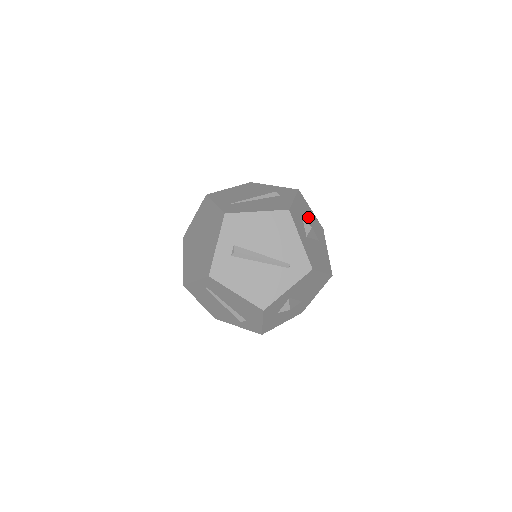
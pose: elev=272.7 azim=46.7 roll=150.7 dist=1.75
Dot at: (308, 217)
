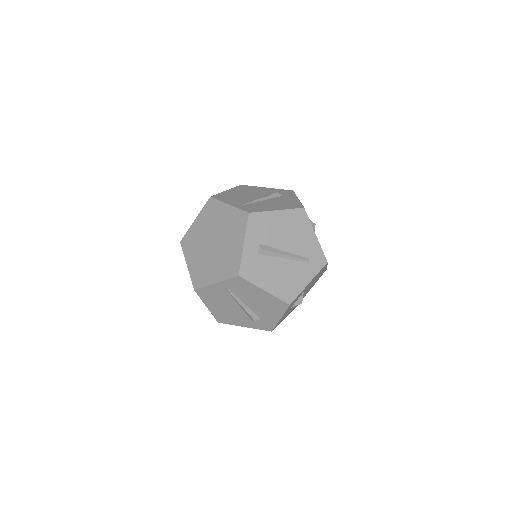
Dot at: occluded
